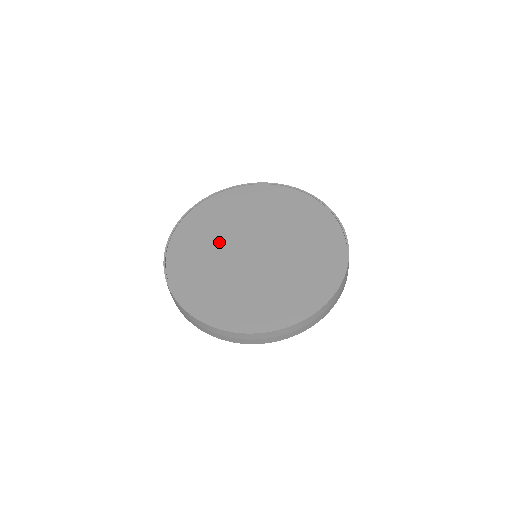
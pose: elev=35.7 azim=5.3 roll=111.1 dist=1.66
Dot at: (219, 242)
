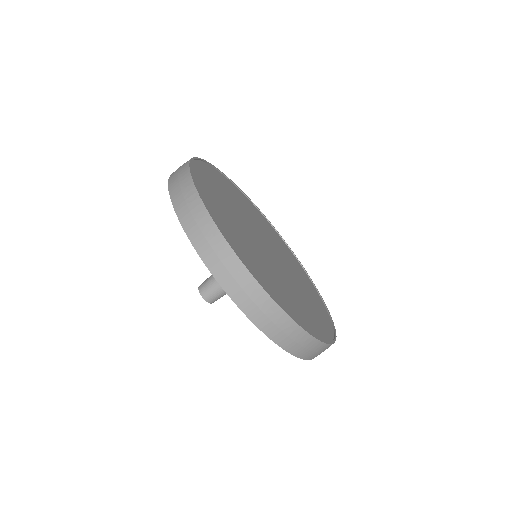
Dot at: (242, 229)
